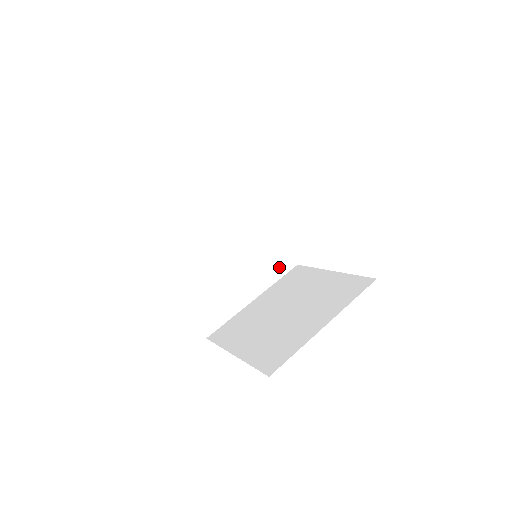
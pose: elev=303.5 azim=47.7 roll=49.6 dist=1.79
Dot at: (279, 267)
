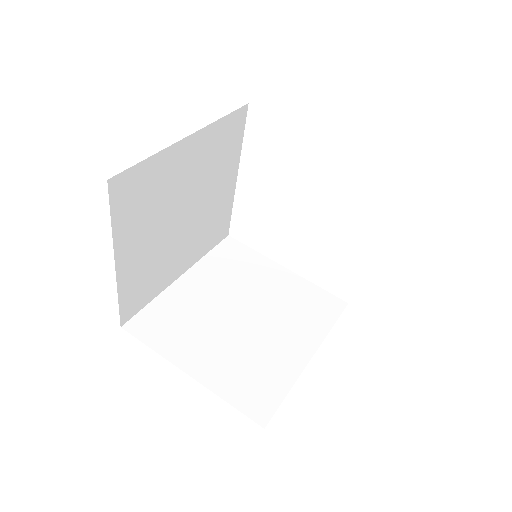
Dot at: (215, 237)
